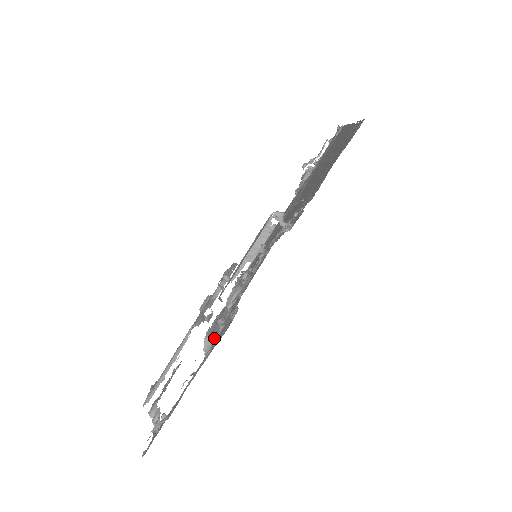
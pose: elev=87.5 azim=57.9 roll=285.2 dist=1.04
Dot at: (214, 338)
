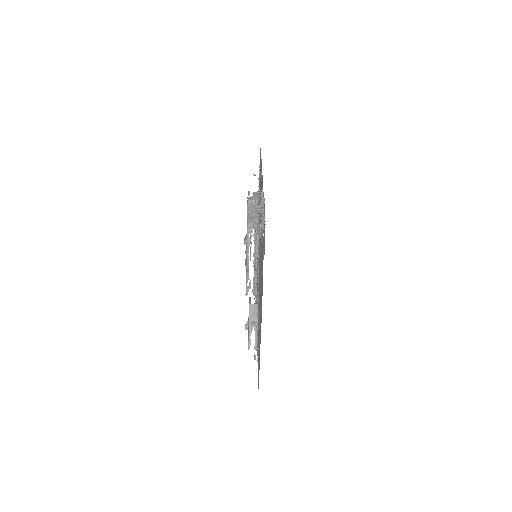
Dot at: occluded
